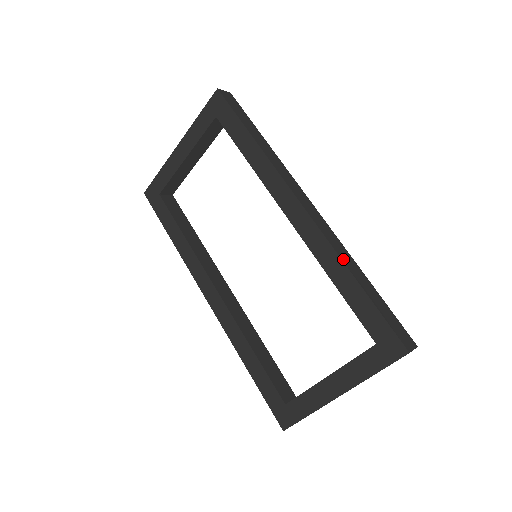
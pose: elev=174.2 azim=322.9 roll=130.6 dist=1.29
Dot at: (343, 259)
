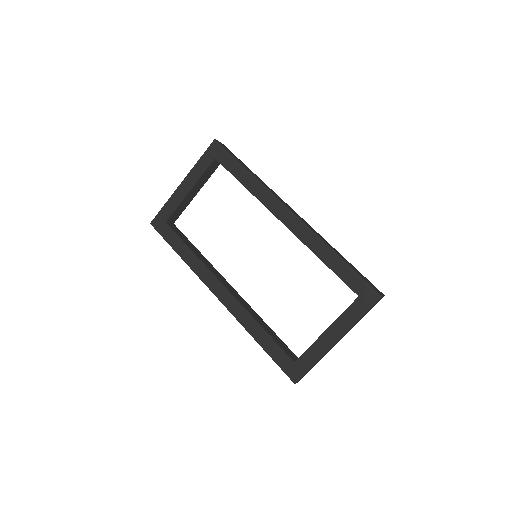
Dot at: (326, 243)
